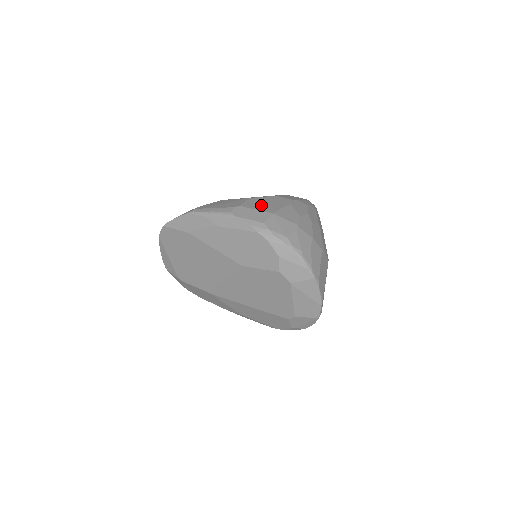
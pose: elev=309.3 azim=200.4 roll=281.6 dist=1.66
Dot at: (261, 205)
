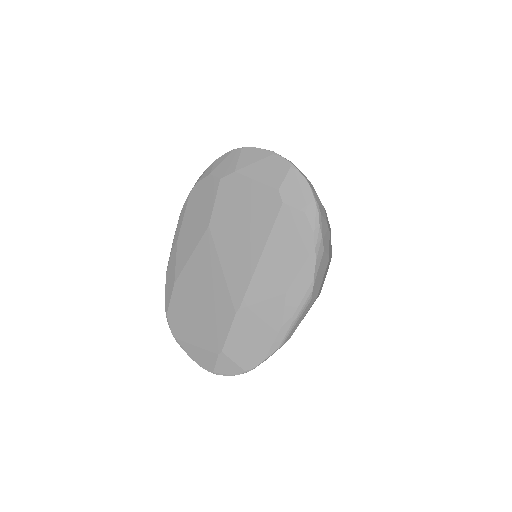
Dot at: occluded
